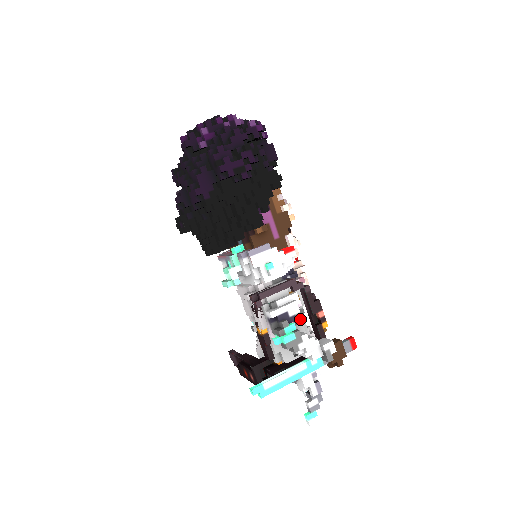
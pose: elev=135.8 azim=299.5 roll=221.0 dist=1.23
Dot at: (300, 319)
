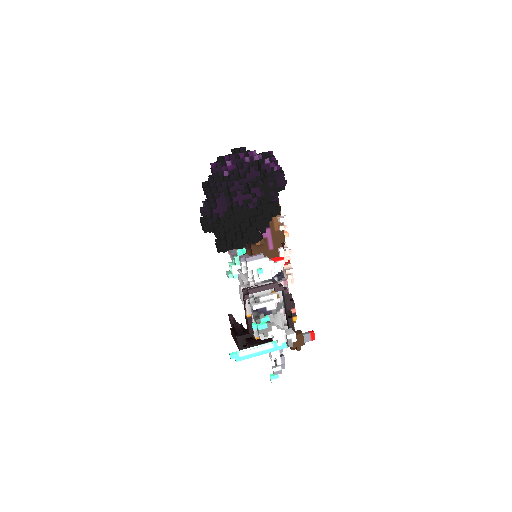
Dot at: (279, 310)
